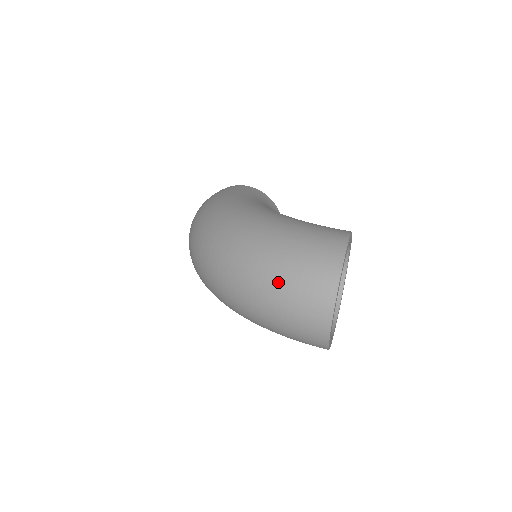
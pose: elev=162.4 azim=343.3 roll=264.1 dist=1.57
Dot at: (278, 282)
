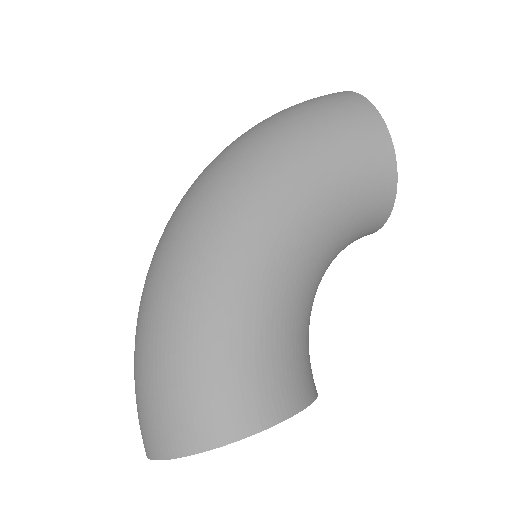
Dot at: (138, 368)
